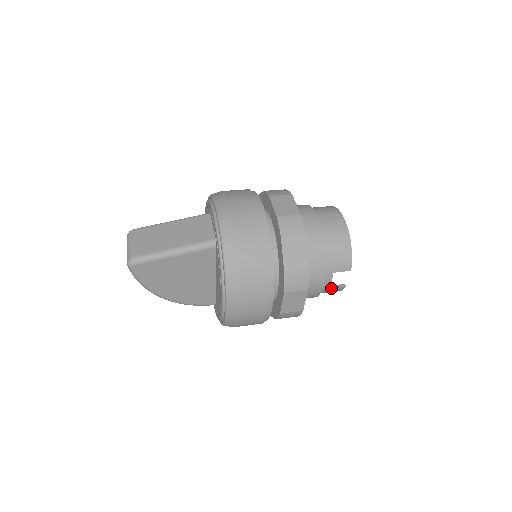
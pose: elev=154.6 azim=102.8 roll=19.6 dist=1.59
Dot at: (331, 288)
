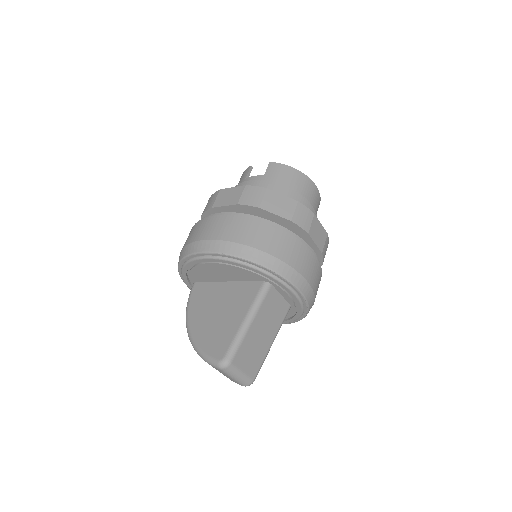
Dot at: occluded
